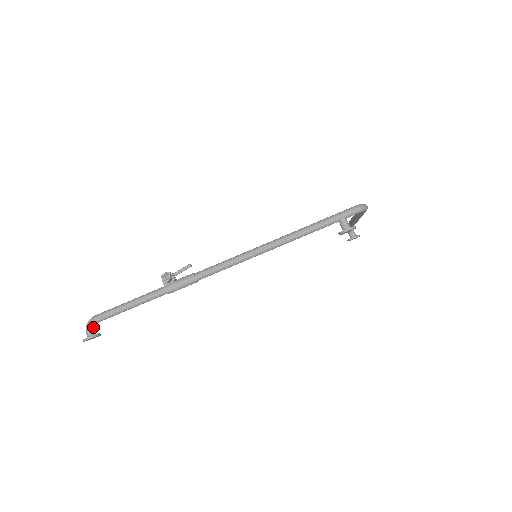
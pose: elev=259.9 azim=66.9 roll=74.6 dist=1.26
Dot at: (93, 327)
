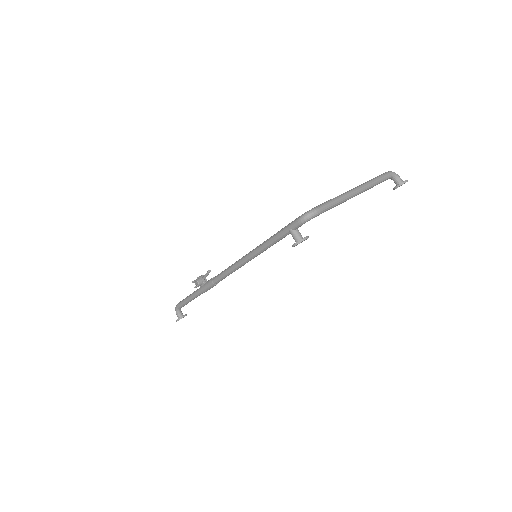
Dot at: (179, 311)
